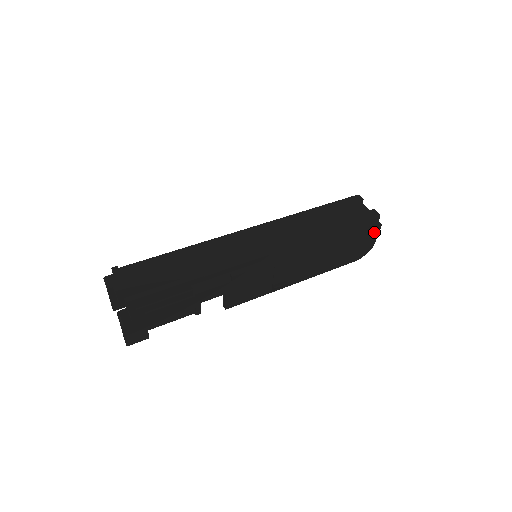
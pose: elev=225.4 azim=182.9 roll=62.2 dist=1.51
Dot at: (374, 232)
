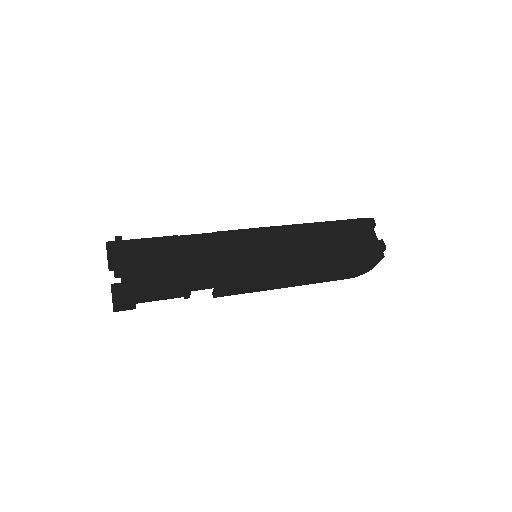
Dot at: (375, 261)
